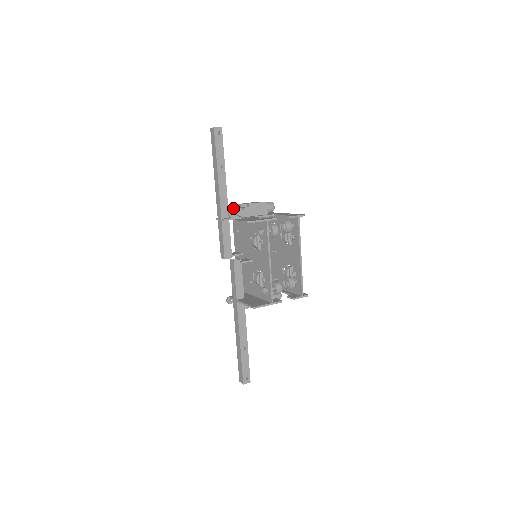
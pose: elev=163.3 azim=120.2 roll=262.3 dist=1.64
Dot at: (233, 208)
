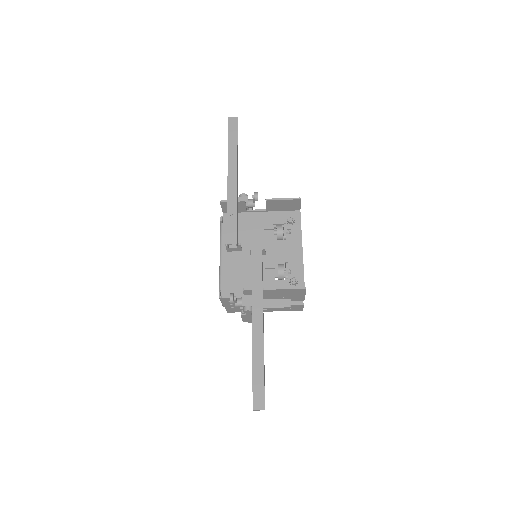
Dot at: (245, 196)
